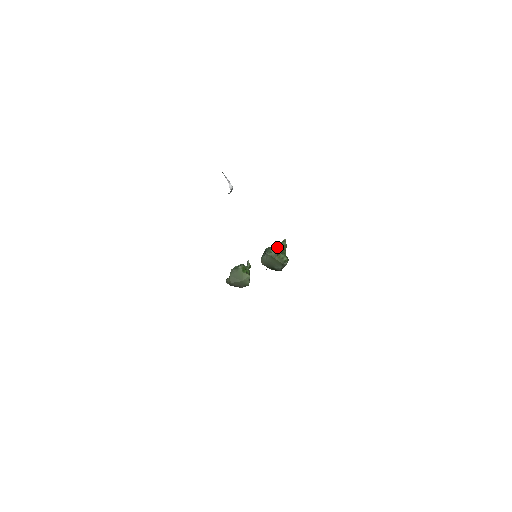
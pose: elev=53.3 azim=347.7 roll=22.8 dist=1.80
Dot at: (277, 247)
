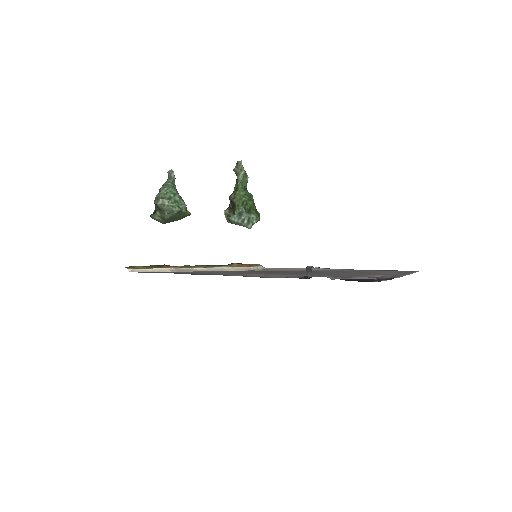
Dot at: (253, 205)
